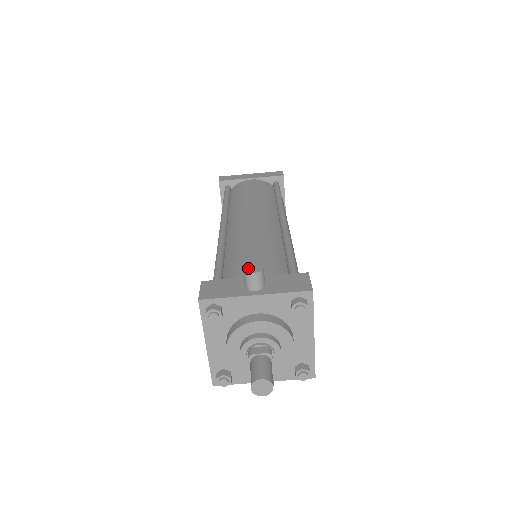
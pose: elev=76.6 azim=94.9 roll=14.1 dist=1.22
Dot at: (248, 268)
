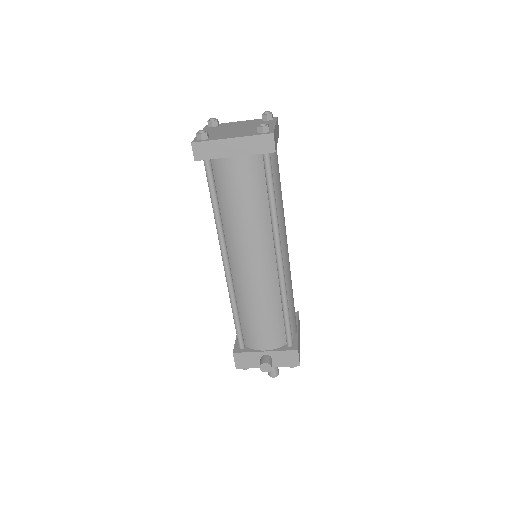
Dot at: (262, 368)
